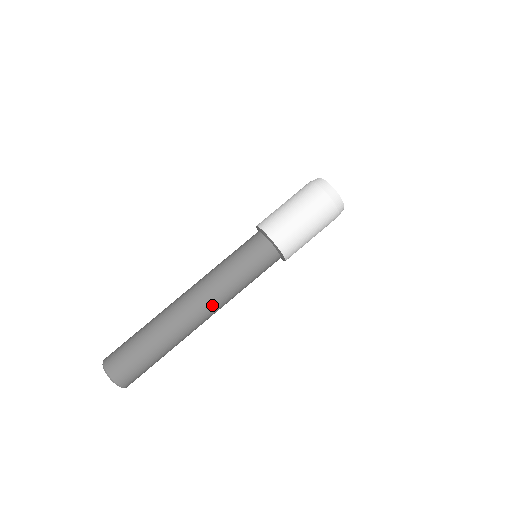
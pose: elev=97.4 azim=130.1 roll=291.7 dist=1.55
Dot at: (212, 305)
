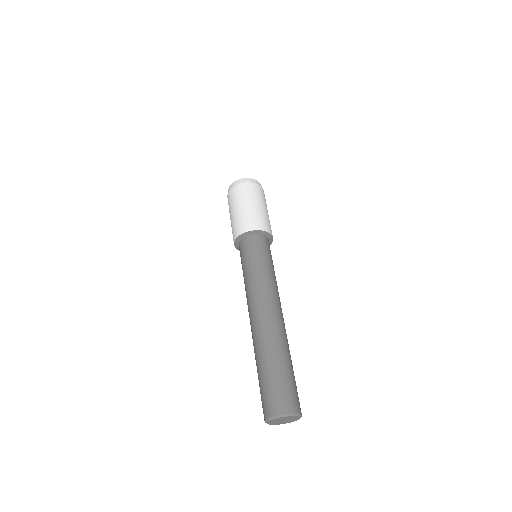
Dot at: (270, 299)
